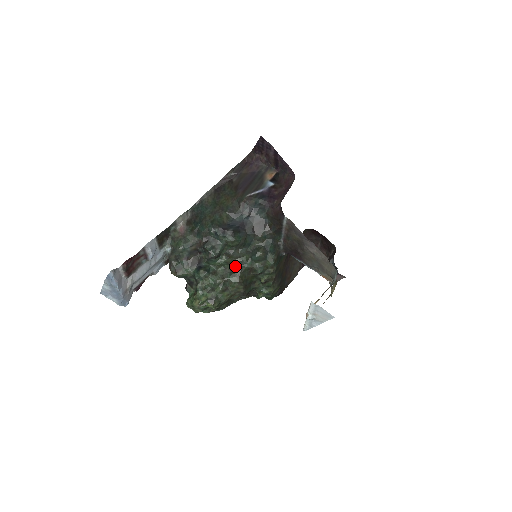
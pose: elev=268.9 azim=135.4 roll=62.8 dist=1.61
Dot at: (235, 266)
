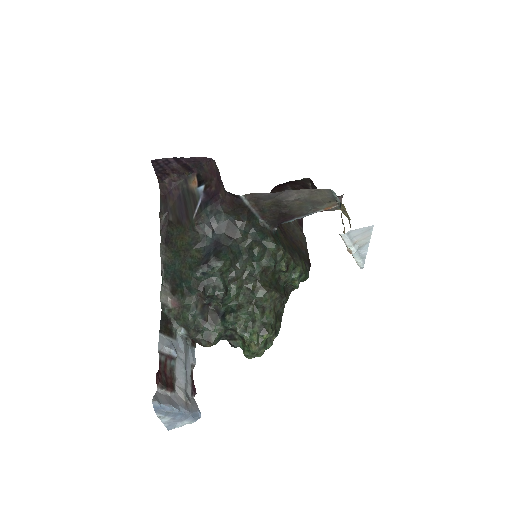
Dot at: (249, 282)
